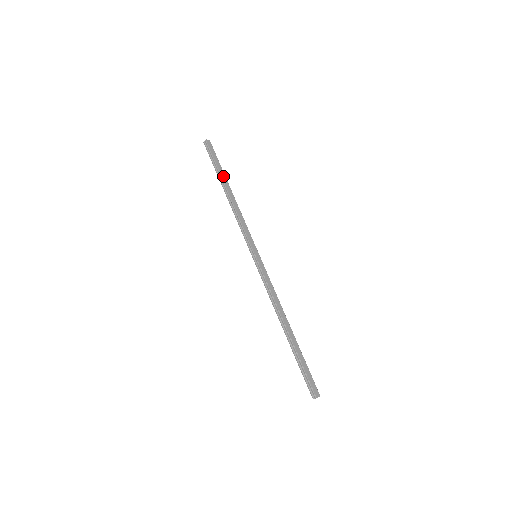
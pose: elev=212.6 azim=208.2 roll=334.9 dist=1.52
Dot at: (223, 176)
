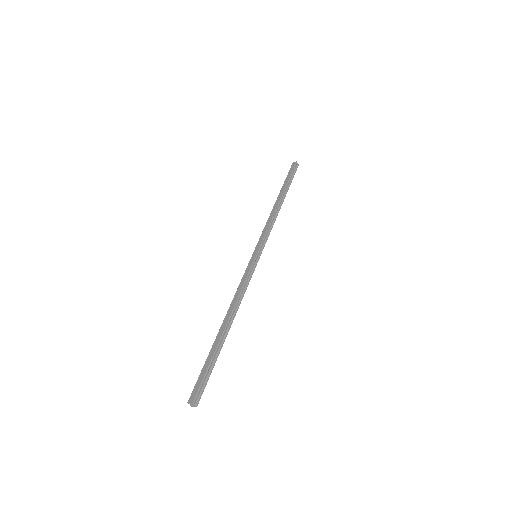
Dot at: (283, 189)
